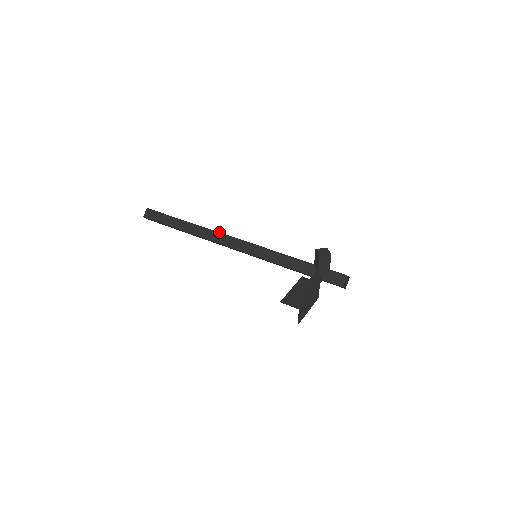
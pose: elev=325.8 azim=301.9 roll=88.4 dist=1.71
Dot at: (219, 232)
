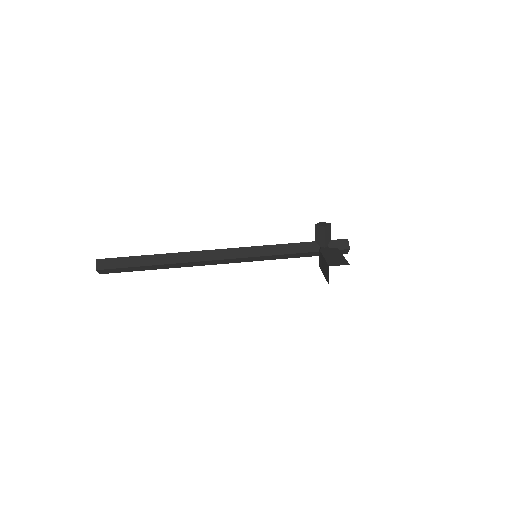
Dot at: (203, 250)
